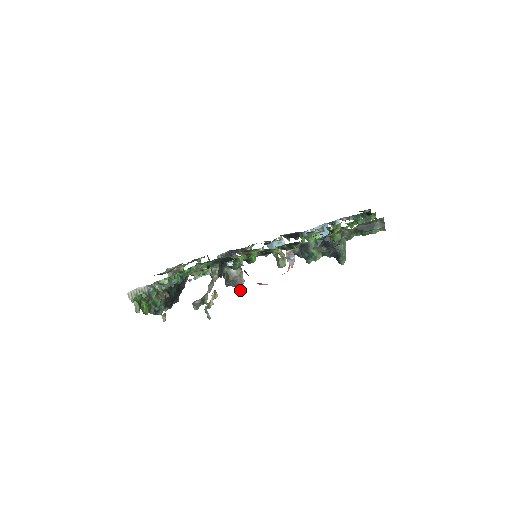
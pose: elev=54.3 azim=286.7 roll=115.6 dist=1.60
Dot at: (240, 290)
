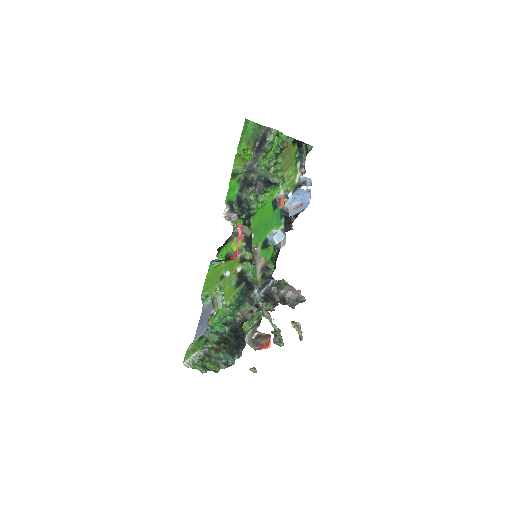
Dot at: (305, 300)
